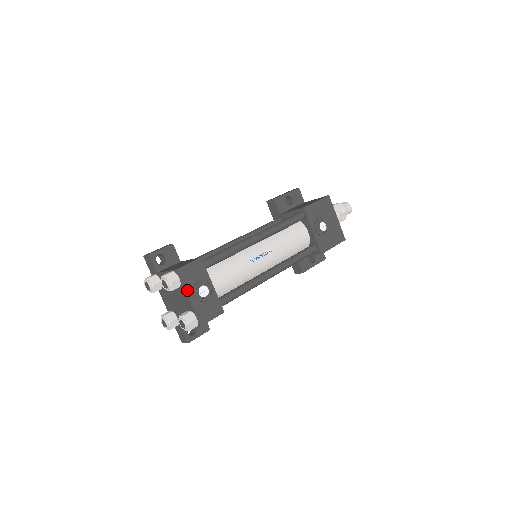
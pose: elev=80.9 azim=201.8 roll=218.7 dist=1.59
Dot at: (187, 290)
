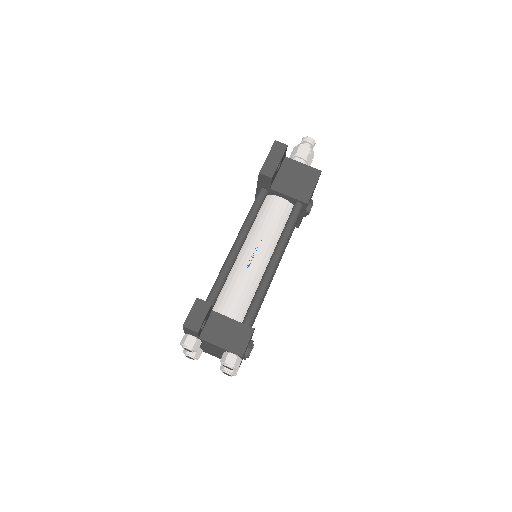
Dot at: occluded
